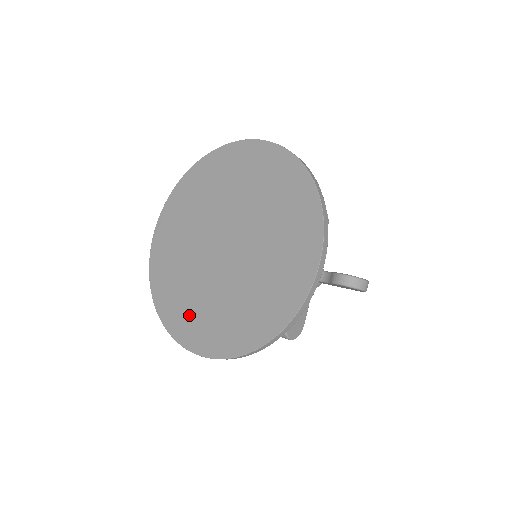
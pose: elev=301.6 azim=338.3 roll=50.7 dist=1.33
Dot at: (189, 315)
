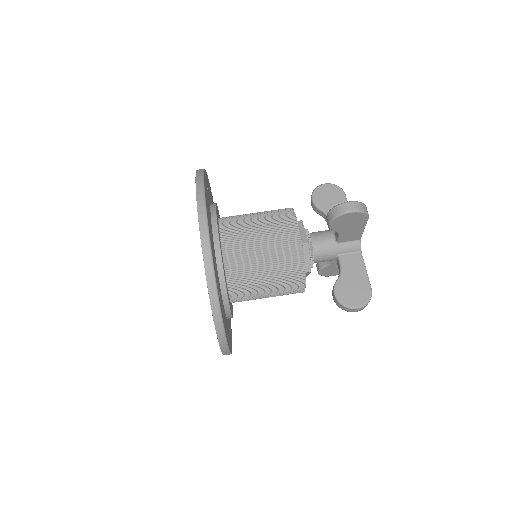
Dot at: occluded
